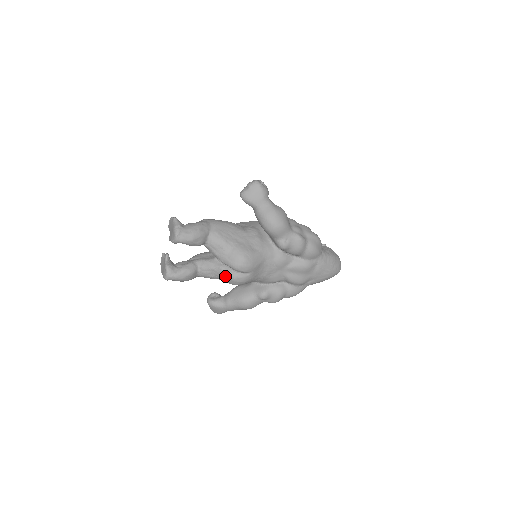
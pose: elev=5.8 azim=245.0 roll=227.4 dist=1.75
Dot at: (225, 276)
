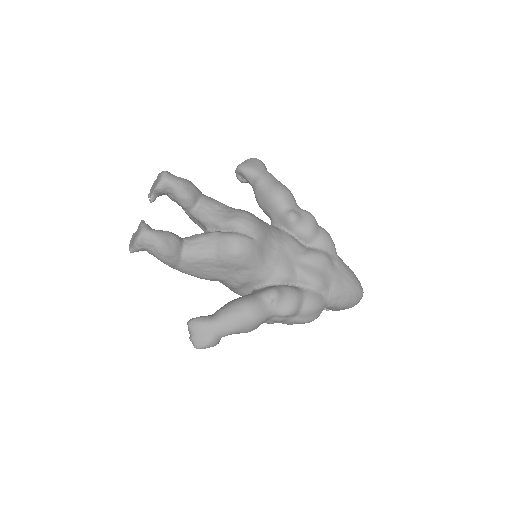
Dot at: (223, 239)
